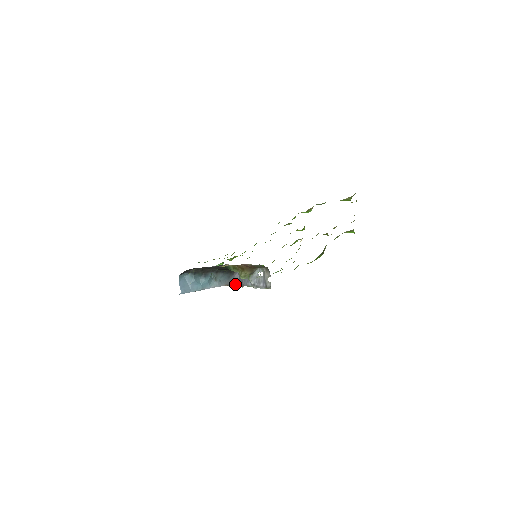
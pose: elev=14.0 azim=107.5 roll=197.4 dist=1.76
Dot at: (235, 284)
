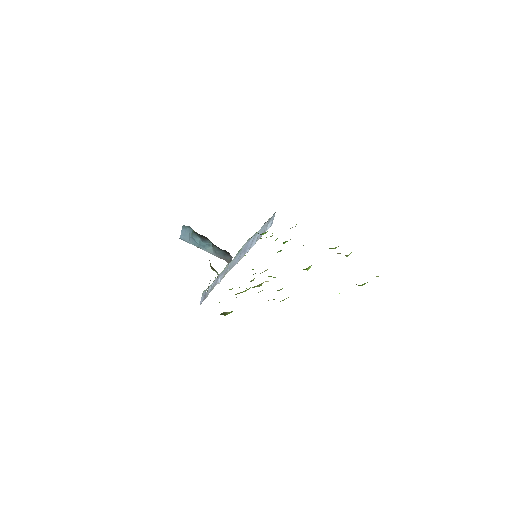
Dot at: occluded
